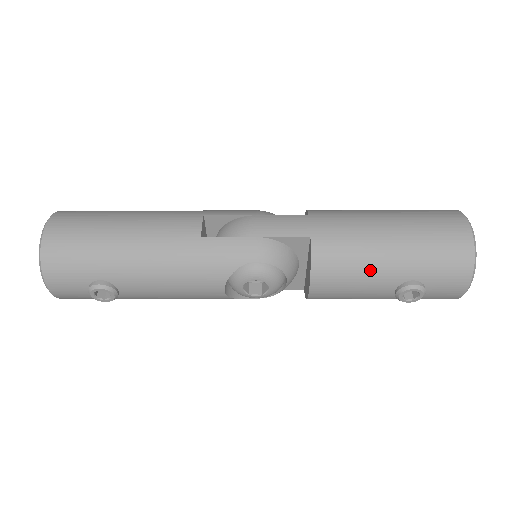
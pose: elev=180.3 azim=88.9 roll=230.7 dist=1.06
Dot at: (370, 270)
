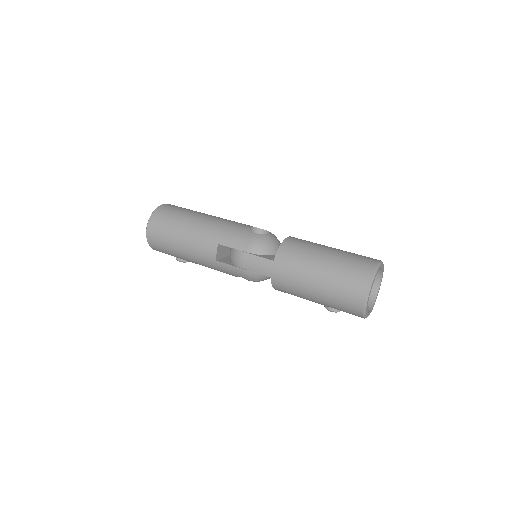
Dot at: occluded
